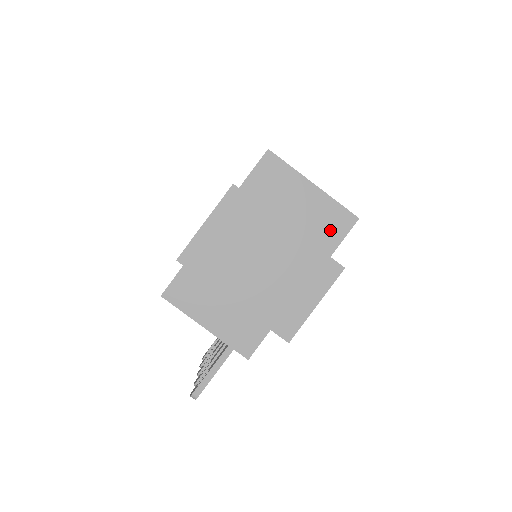
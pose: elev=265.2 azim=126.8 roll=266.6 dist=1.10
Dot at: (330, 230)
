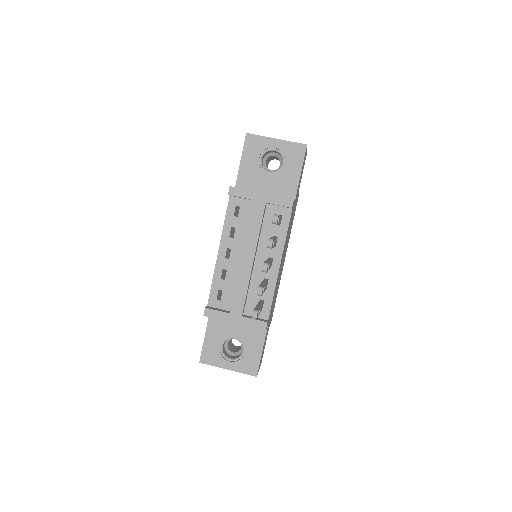
Dot at: occluded
